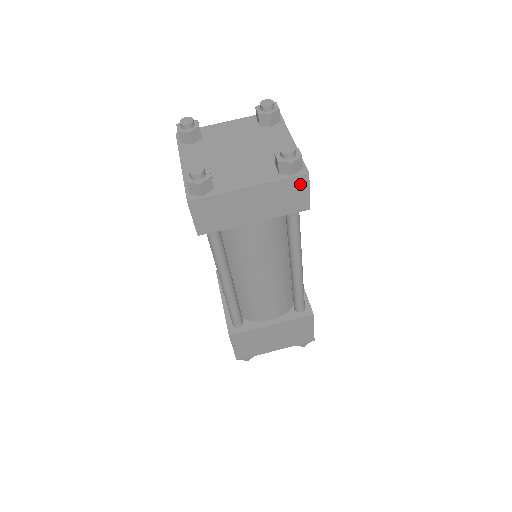
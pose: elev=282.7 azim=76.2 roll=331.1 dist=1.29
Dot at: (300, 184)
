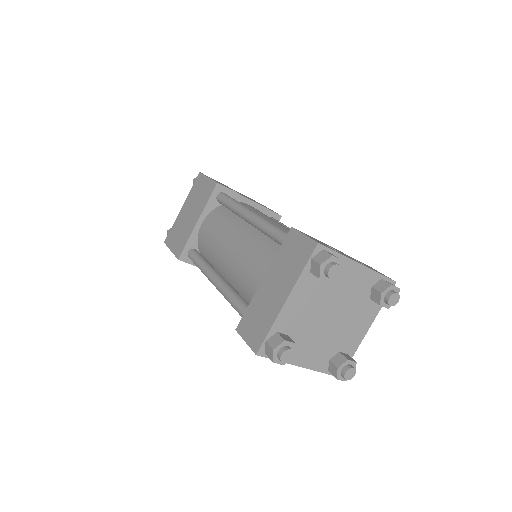
Dot at: occluded
